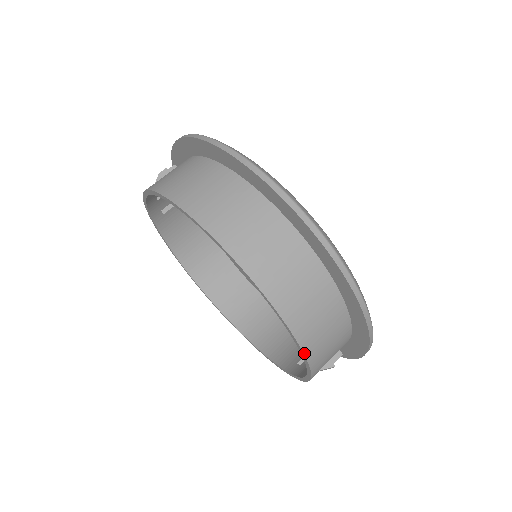
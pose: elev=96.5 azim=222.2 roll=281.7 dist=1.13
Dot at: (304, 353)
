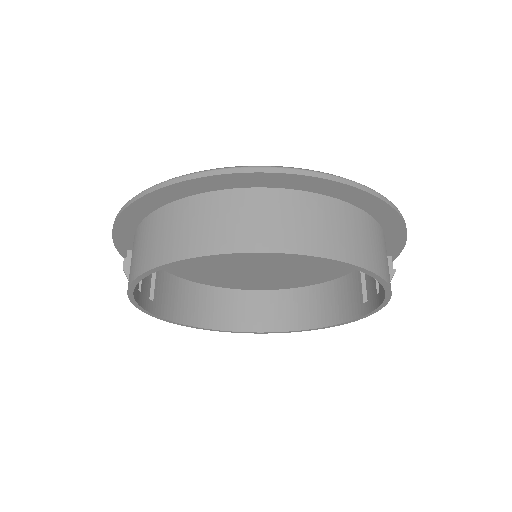
Dot at: (374, 273)
